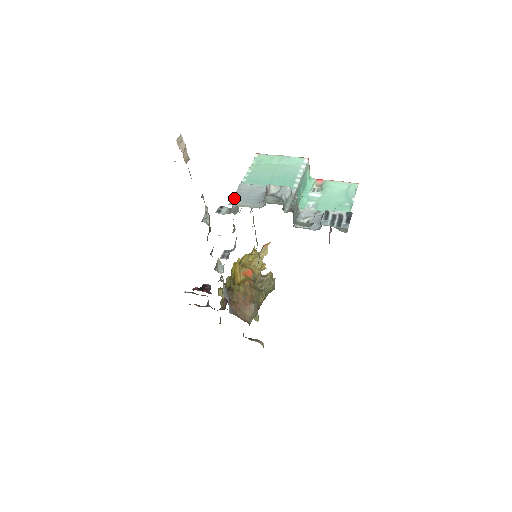
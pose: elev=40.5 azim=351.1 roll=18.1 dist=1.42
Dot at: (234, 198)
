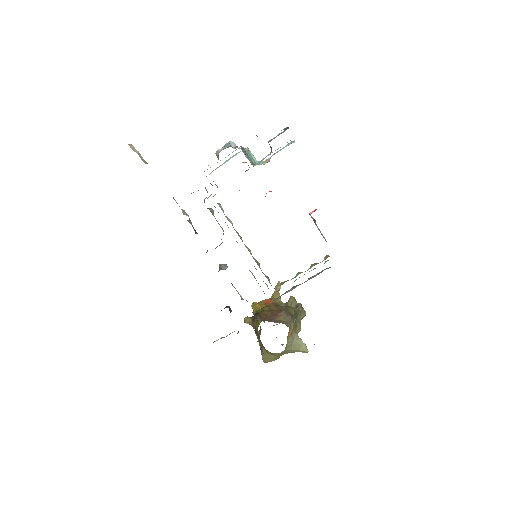
Dot at: occluded
